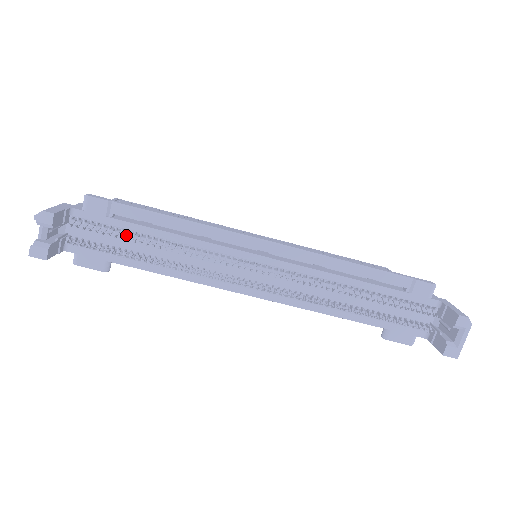
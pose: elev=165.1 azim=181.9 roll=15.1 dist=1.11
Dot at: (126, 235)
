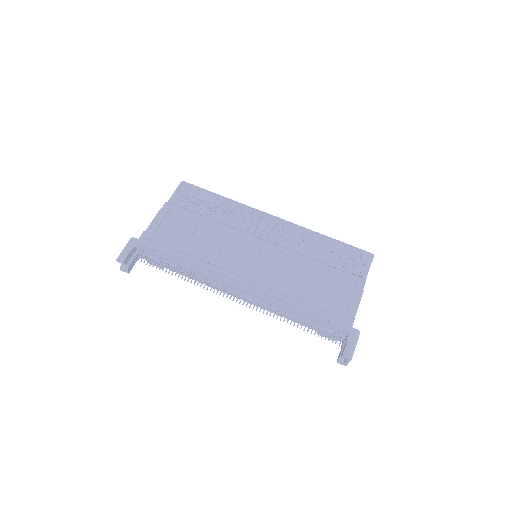
Dot at: occluded
